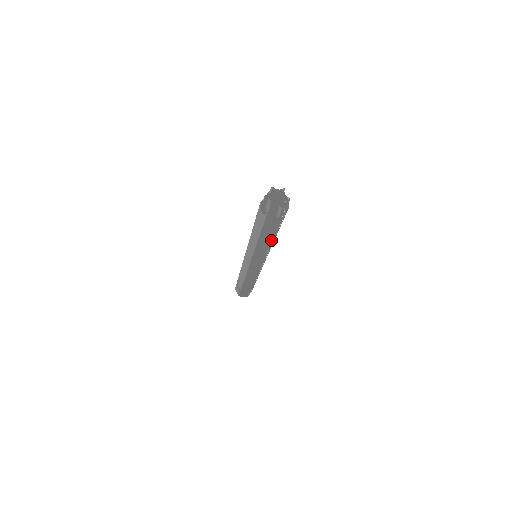
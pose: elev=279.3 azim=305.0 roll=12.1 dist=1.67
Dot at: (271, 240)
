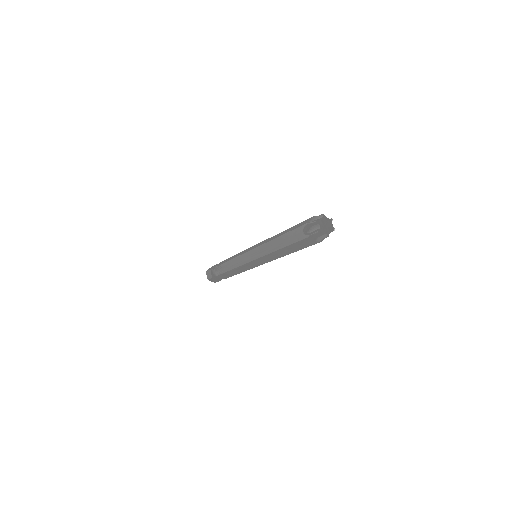
Dot at: occluded
